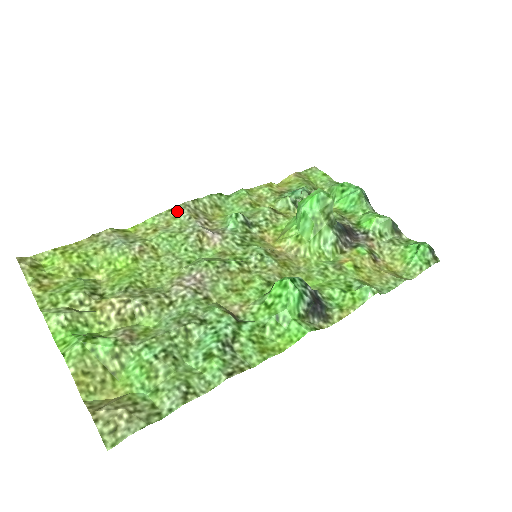
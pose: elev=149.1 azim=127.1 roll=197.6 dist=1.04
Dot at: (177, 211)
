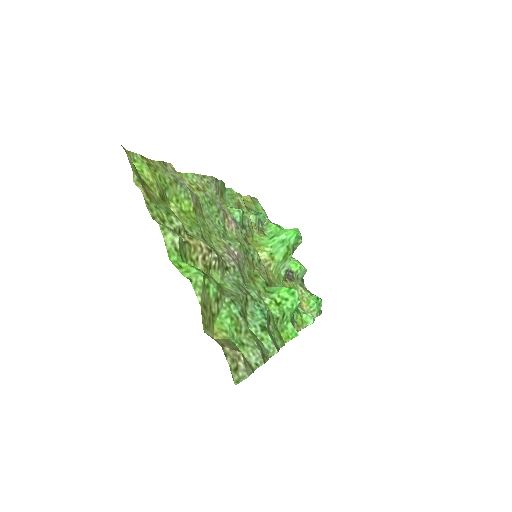
Dot at: (209, 181)
